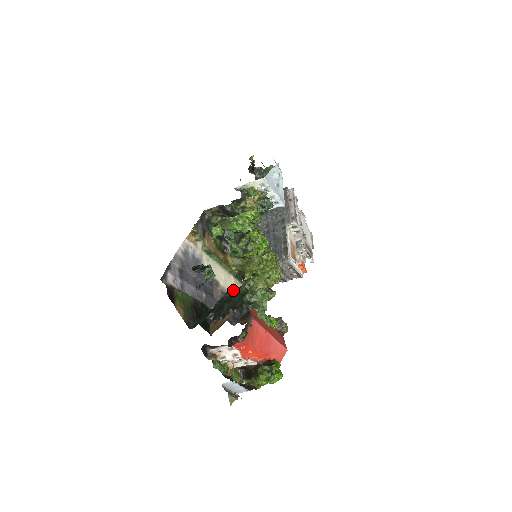
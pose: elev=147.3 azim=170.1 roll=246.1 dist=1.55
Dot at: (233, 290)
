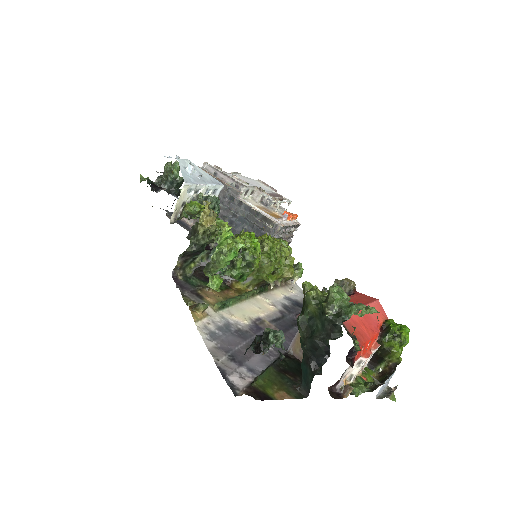
Dot at: (303, 319)
